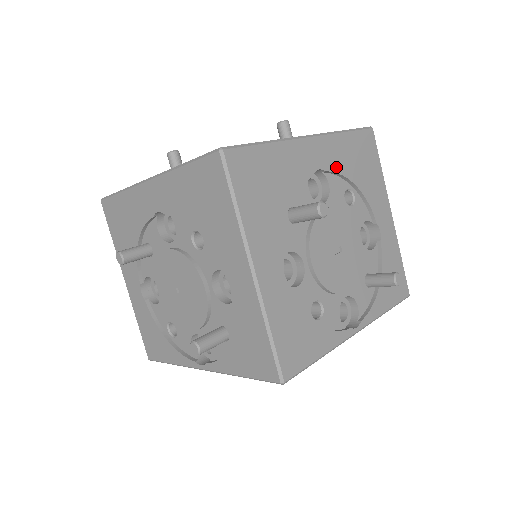
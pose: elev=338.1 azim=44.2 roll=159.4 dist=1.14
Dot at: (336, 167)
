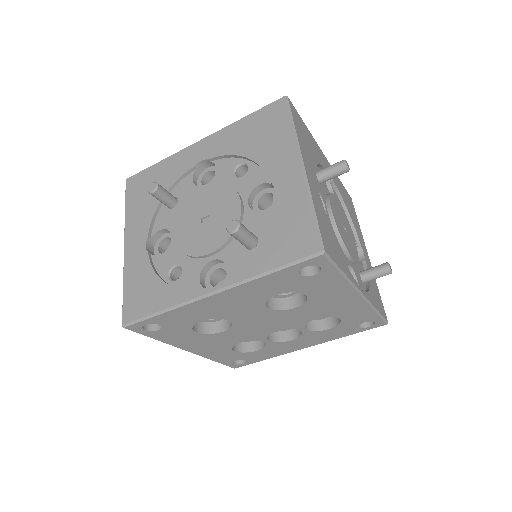
Dot at: (337, 187)
